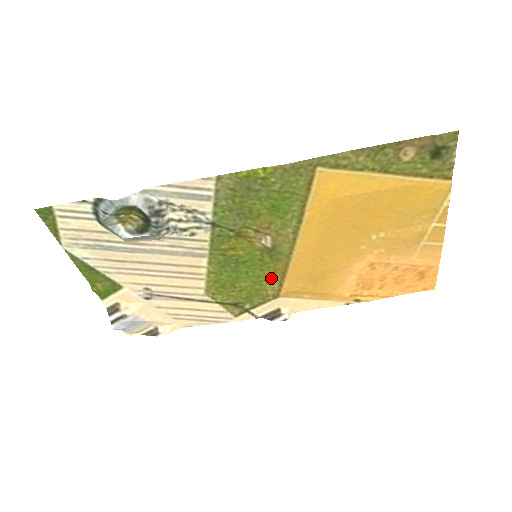
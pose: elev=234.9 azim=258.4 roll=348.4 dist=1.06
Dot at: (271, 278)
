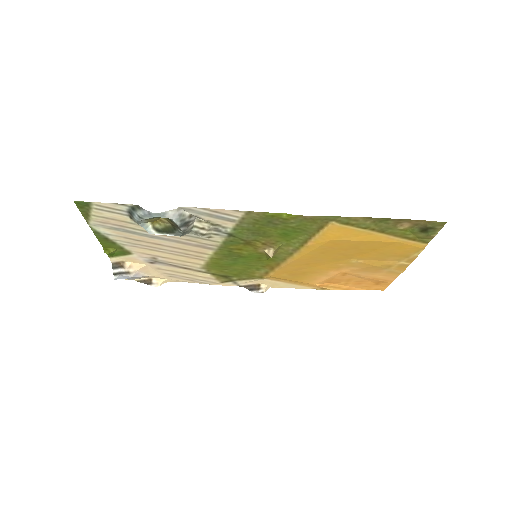
Dot at: (262, 268)
